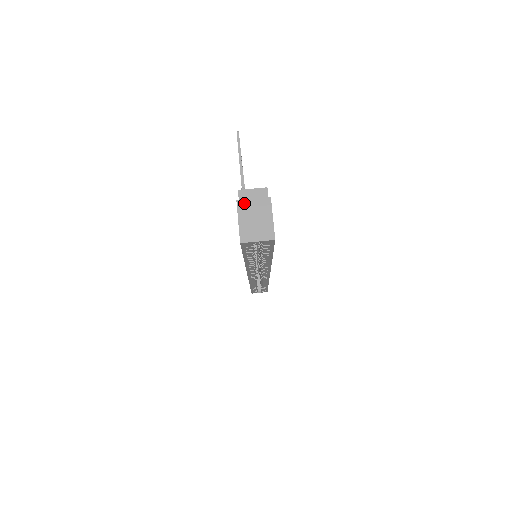
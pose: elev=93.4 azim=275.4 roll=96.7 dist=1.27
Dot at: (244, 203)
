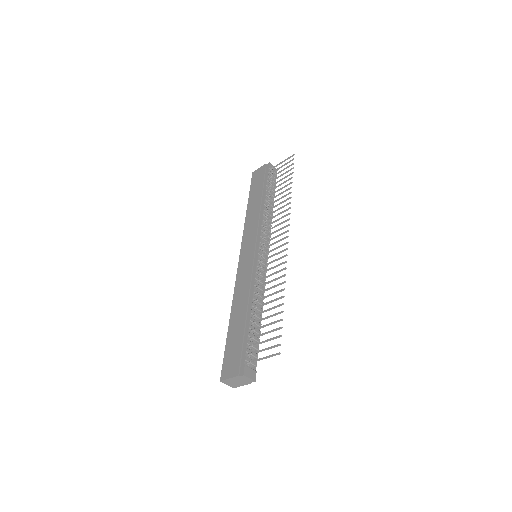
Dot at: (239, 378)
